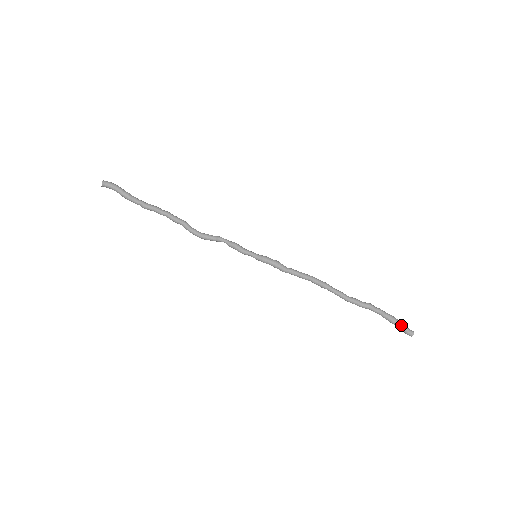
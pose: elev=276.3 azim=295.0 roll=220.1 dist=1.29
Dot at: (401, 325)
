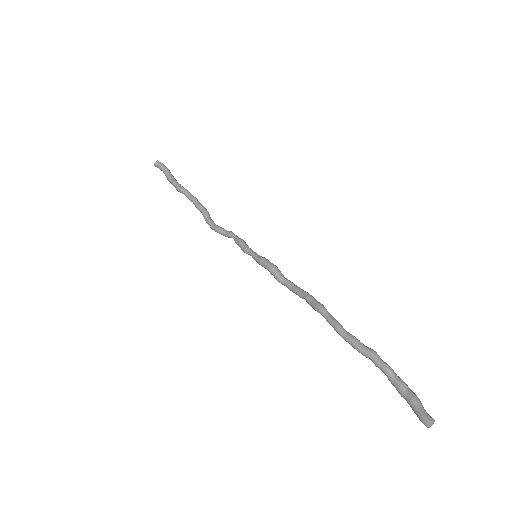
Dot at: (414, 401)
